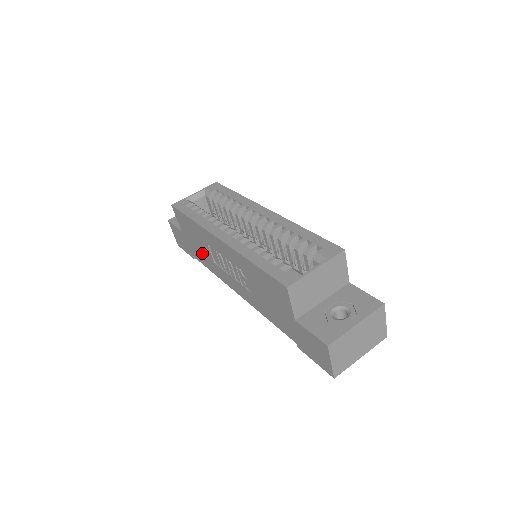
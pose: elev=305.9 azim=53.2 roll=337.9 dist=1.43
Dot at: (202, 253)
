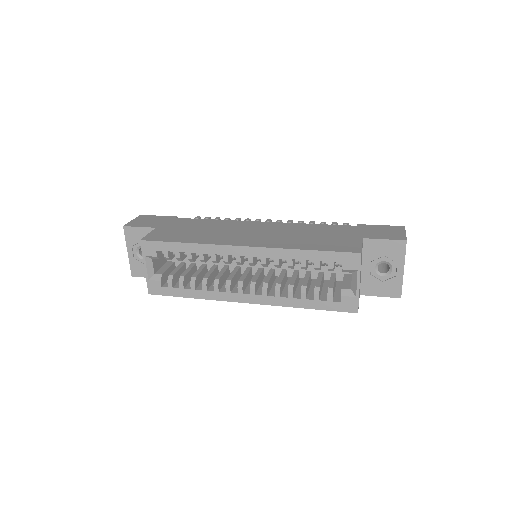
Dot at: occluded
